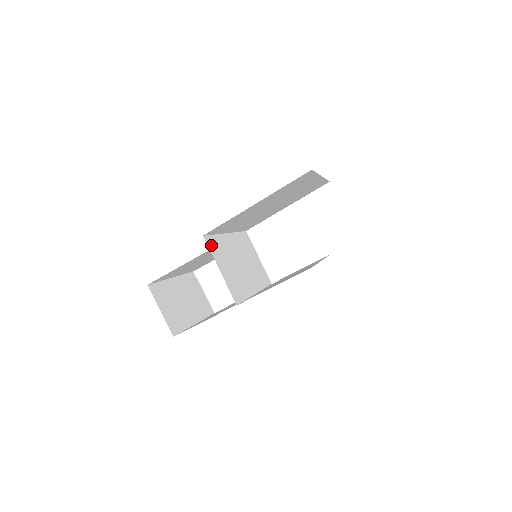
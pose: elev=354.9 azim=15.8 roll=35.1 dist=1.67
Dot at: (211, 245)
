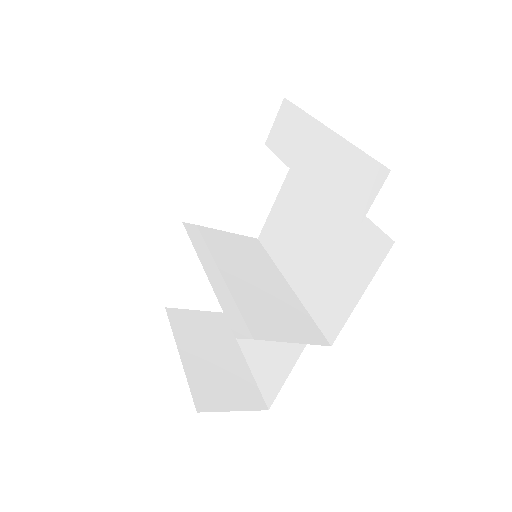
Dot at: (246, 330)
